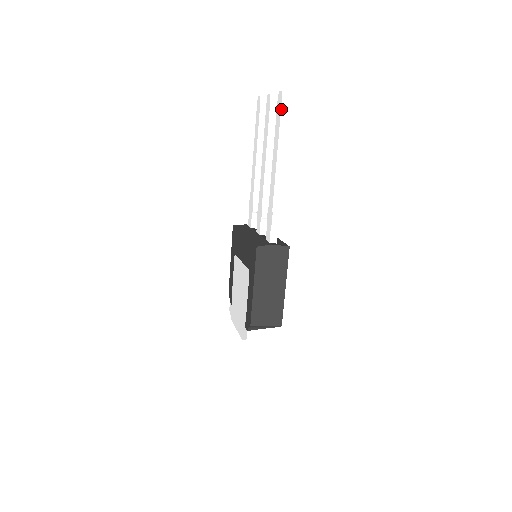
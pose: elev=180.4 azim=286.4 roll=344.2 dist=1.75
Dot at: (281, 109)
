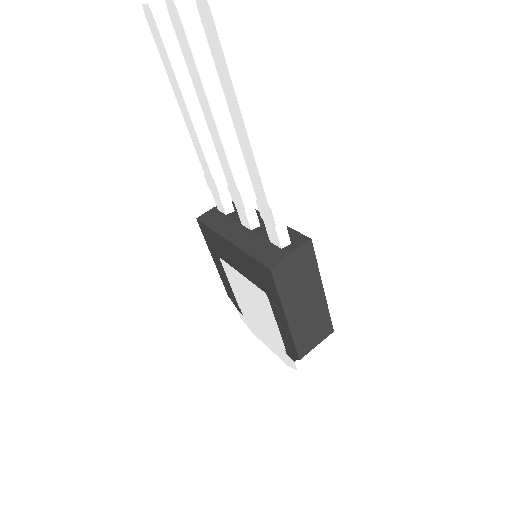
Dot at: (217, 32)
